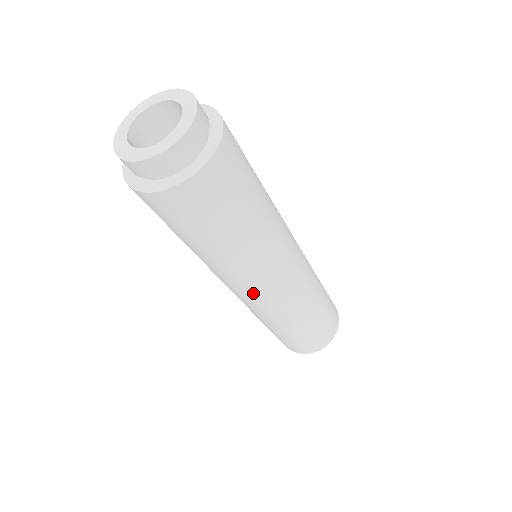
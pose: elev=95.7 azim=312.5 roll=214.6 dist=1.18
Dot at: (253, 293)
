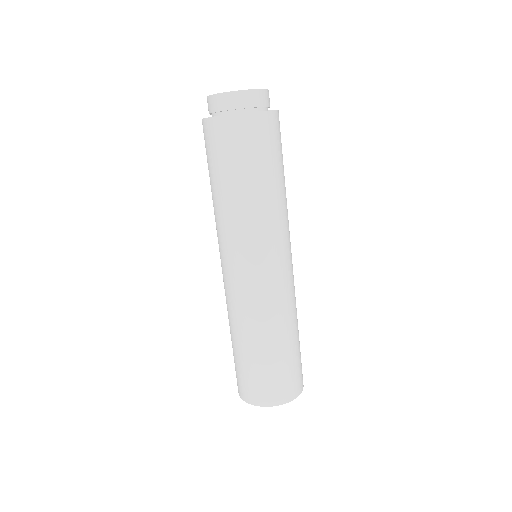
Dot at: (232, 266)
